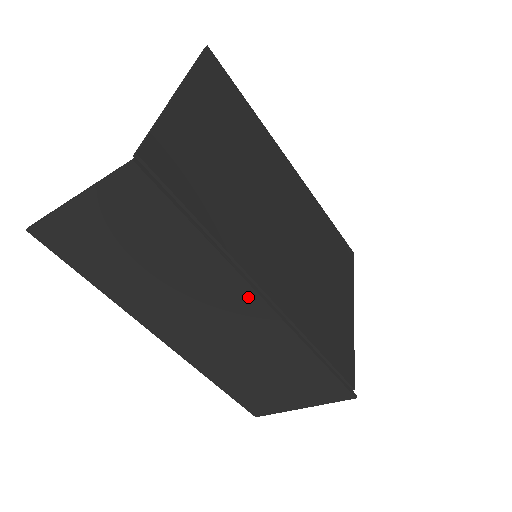
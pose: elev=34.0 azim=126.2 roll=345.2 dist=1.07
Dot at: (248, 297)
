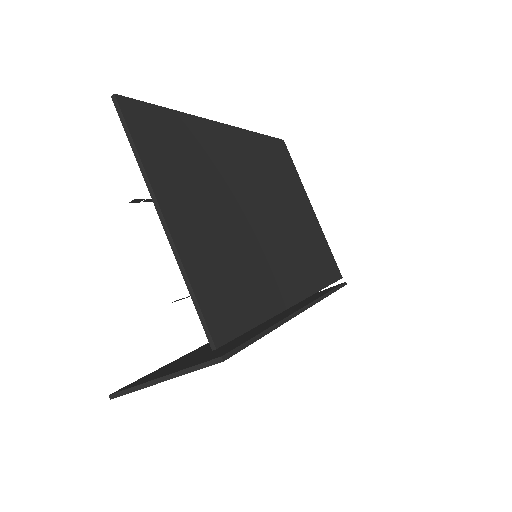
Dot at: occluded
